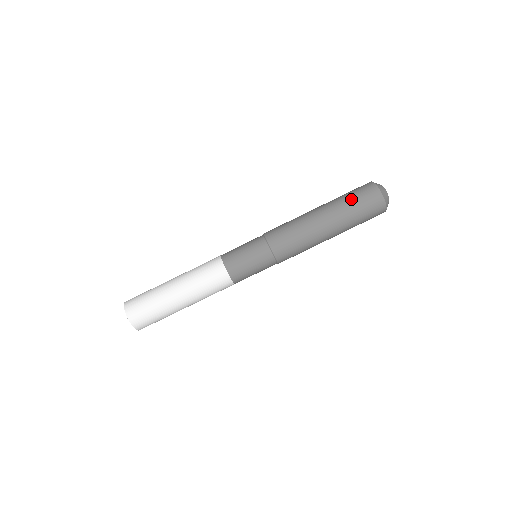
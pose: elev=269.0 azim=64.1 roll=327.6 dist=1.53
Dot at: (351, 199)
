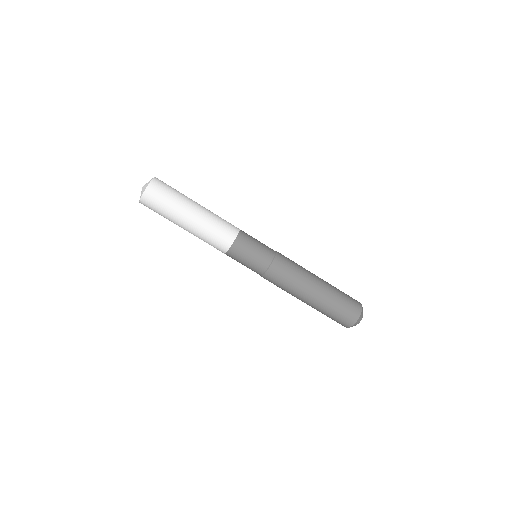
Dot at: (336, 309)
